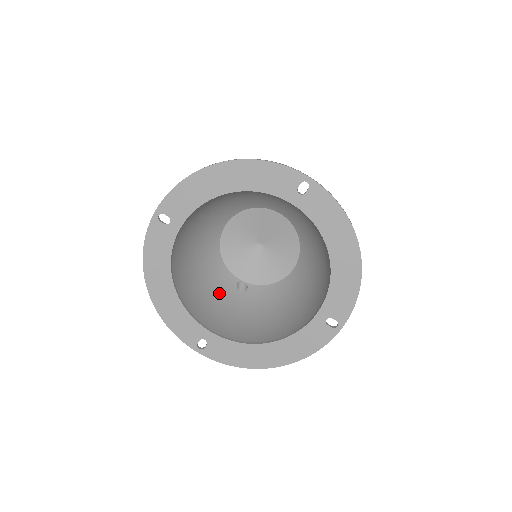
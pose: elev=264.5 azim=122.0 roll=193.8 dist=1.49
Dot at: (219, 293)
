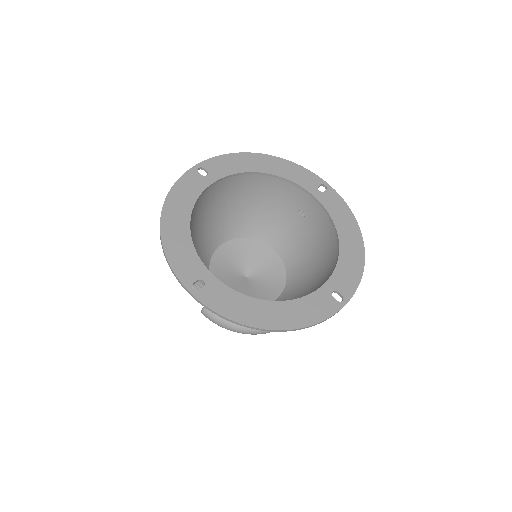
Dot at: occluded
